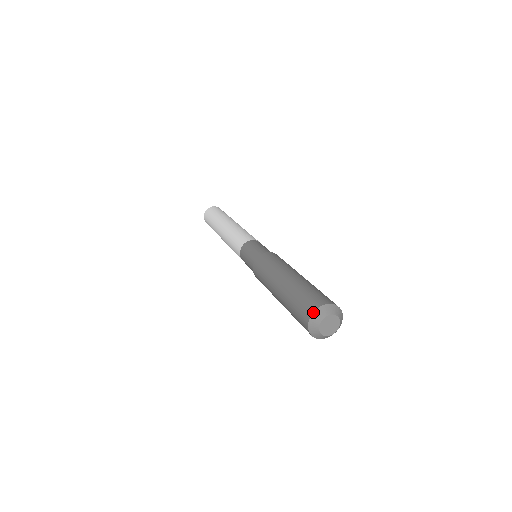
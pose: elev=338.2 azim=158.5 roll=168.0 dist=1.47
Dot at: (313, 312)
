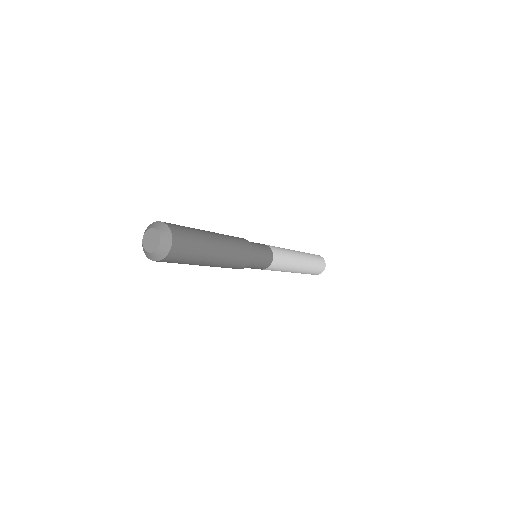
Dot at: (149, 225)
